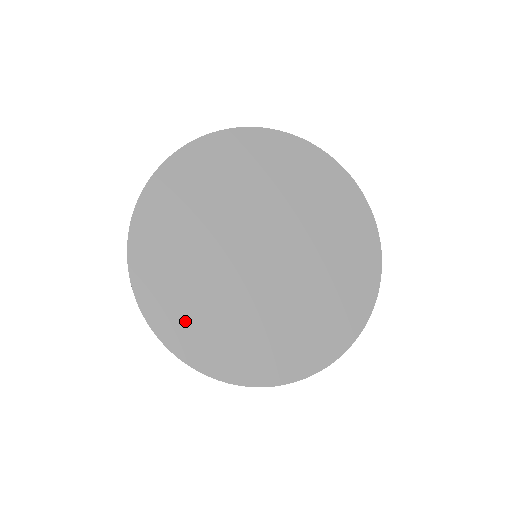
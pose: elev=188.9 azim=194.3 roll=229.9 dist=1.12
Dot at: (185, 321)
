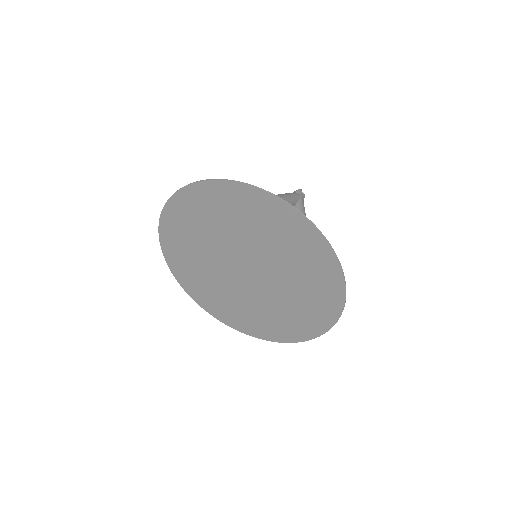
Dot at: (179, 256)
